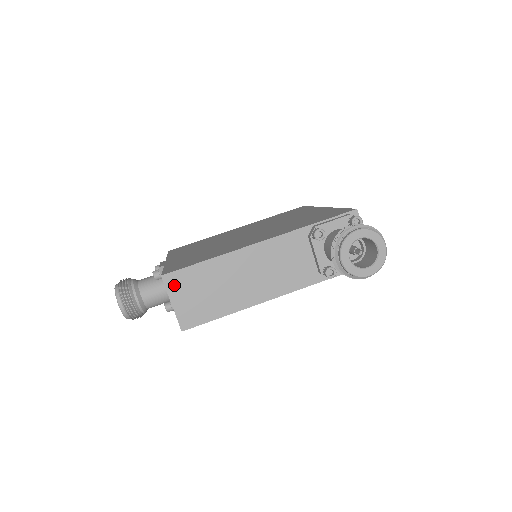
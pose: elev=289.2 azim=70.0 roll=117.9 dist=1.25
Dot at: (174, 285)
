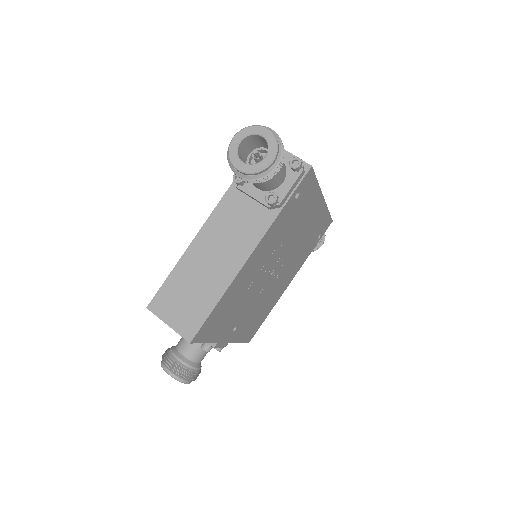
Dot at: (160, 308)
